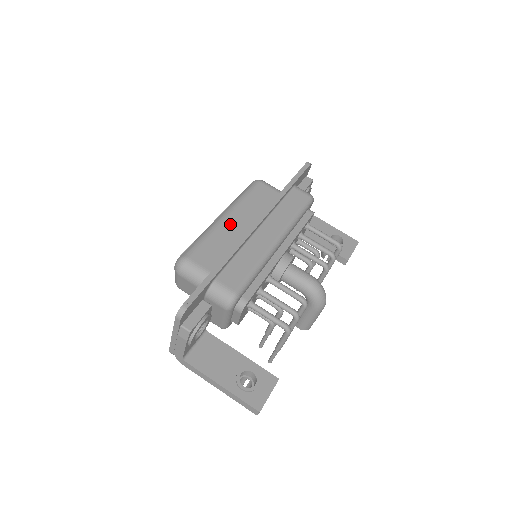
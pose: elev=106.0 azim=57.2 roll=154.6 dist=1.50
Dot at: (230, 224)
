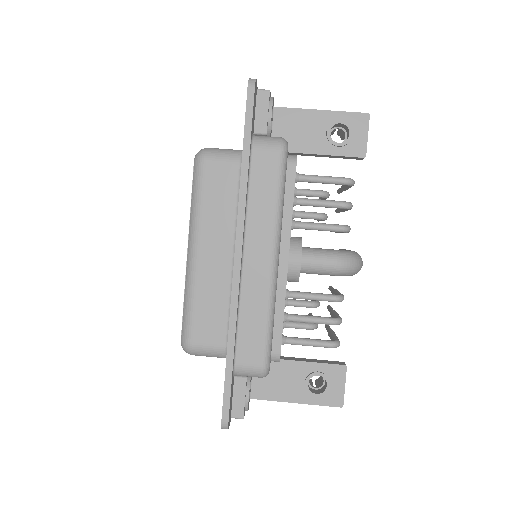
Dot at: (207, 264)
